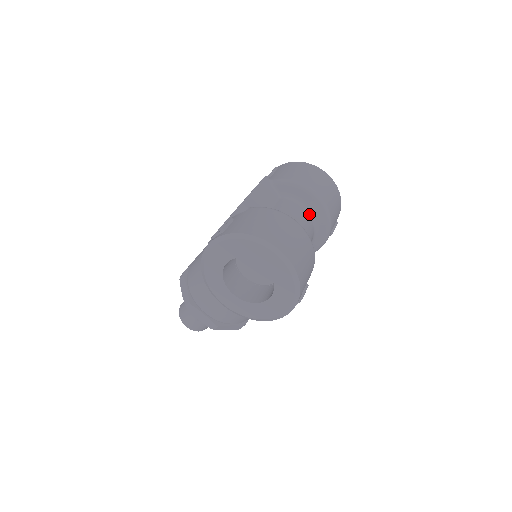
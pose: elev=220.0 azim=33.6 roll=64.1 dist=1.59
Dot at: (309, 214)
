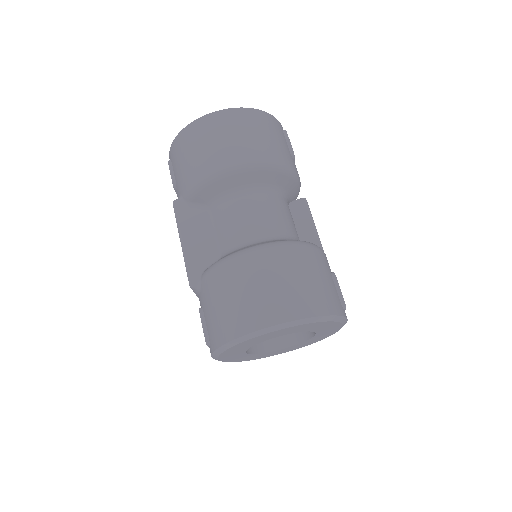
Dot at: (253, 192)
